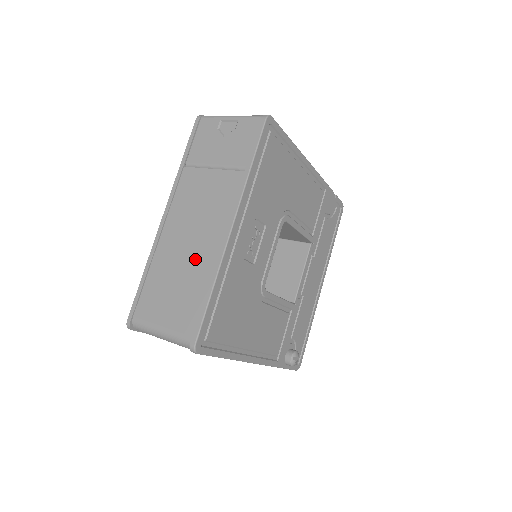
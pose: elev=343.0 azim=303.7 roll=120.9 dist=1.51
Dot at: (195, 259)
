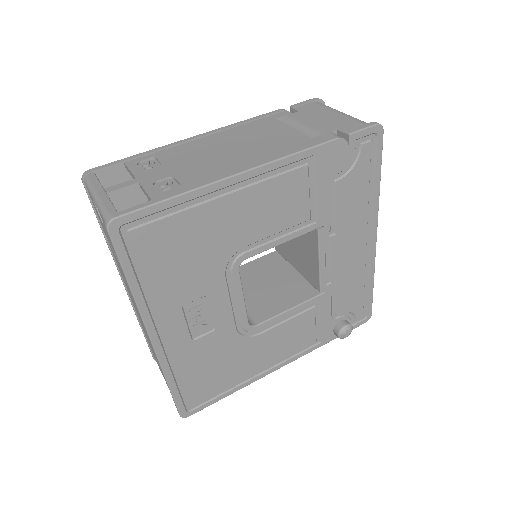
Dot at: occluded
